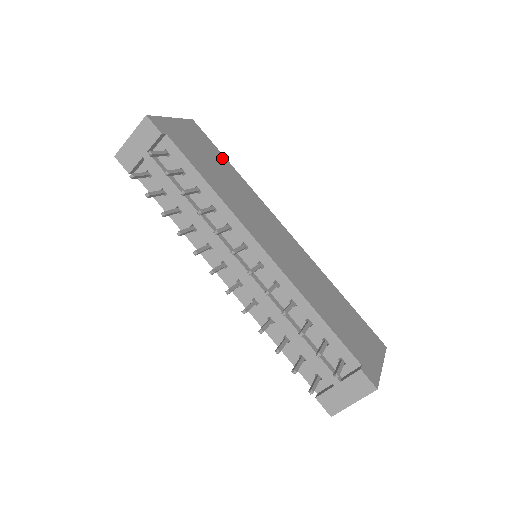
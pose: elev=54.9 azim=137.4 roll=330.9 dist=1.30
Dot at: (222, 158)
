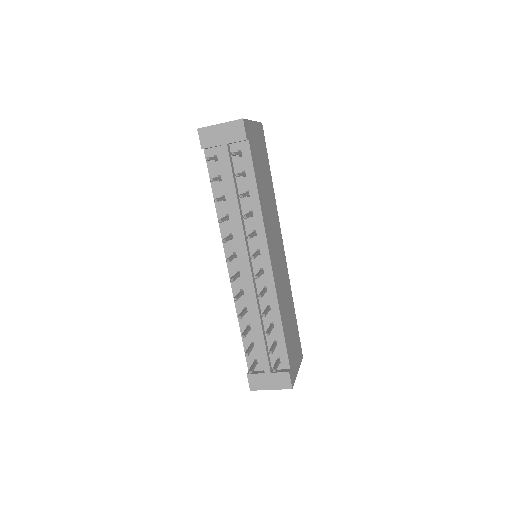
Dot at: (268, 167)
